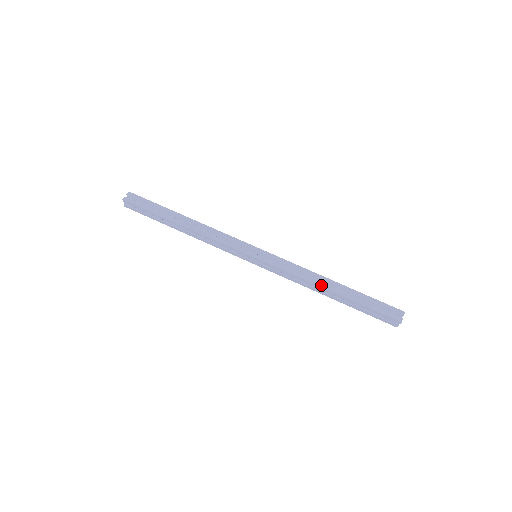
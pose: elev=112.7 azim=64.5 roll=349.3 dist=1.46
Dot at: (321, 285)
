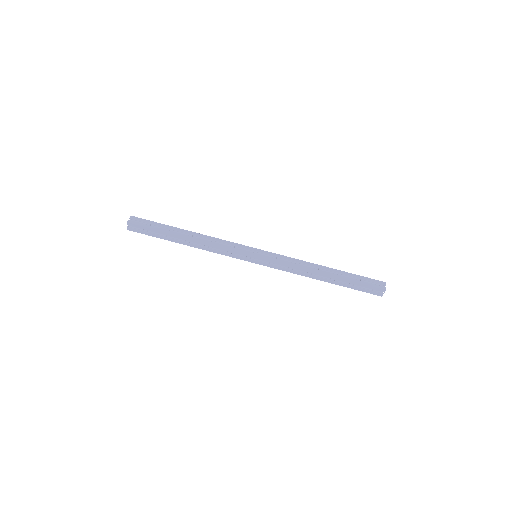
Dot at: (316, 271)
